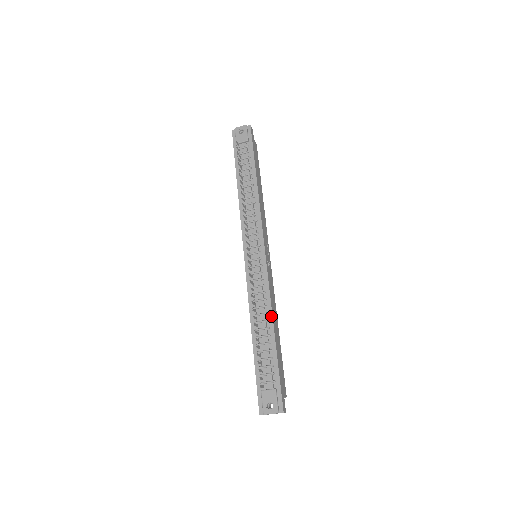
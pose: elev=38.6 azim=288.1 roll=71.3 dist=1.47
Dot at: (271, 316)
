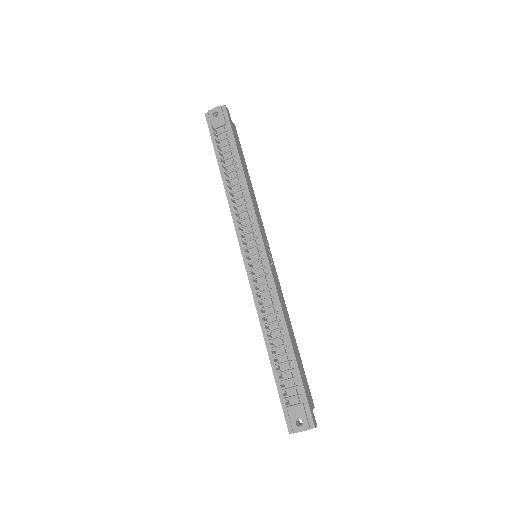
Dot at: (284, 323)
